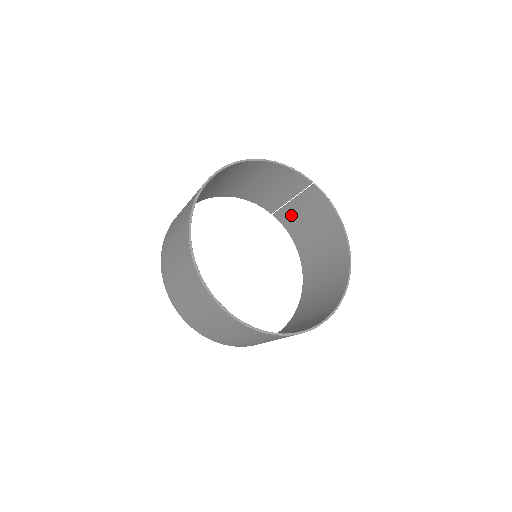
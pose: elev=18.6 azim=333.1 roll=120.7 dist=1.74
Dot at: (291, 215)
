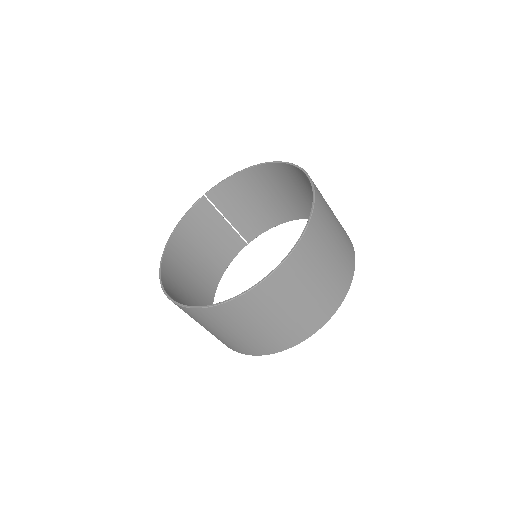
Dot at: (246, 224)
